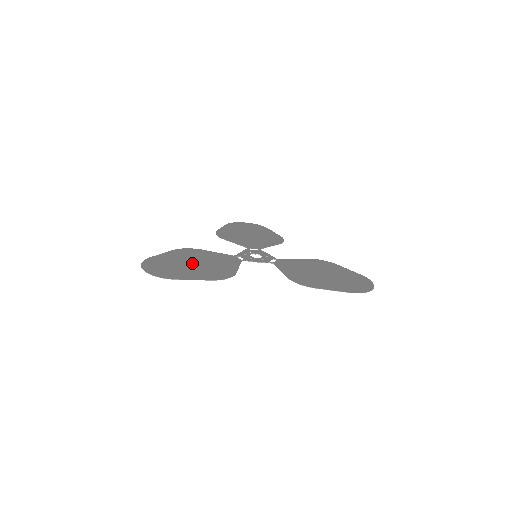
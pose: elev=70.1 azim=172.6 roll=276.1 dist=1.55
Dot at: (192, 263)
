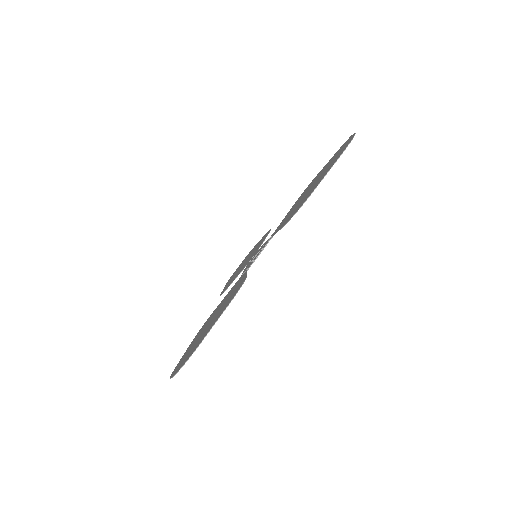
Dot at: (209, 322)
